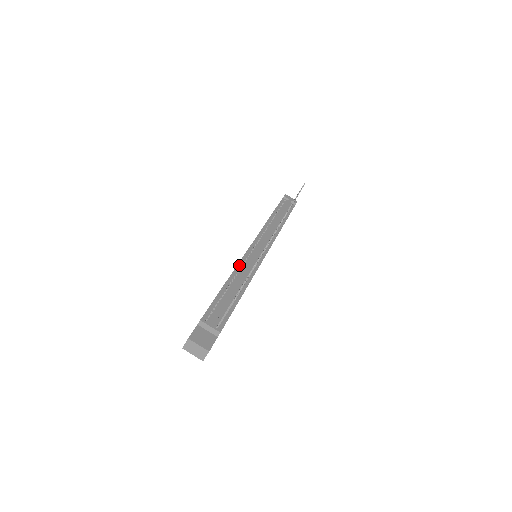
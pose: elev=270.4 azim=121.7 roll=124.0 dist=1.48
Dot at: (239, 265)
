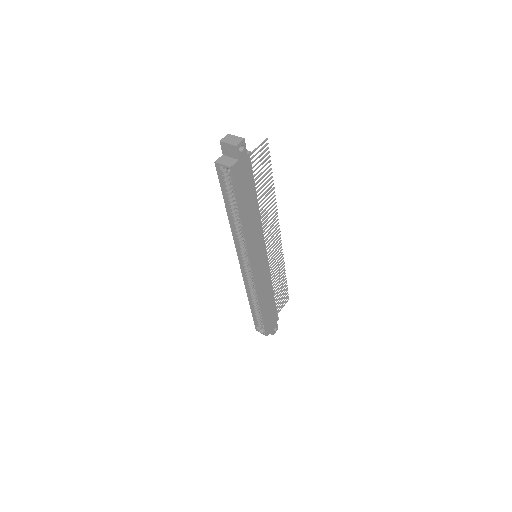
Dot at: occluded
